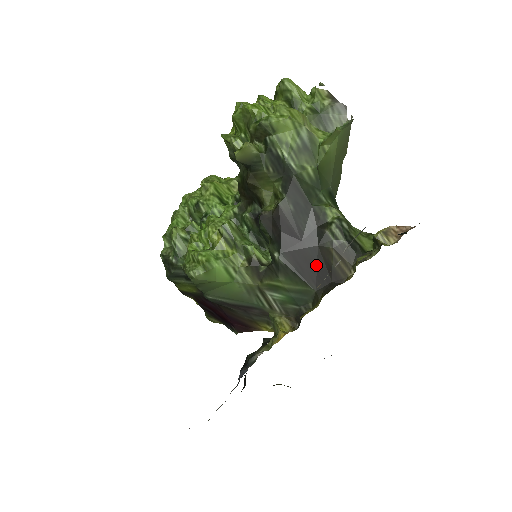
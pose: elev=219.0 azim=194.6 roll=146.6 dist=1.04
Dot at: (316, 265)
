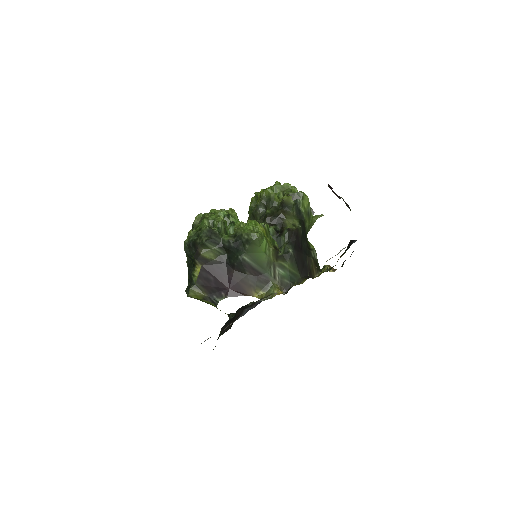
Dot at: (304, 264)
